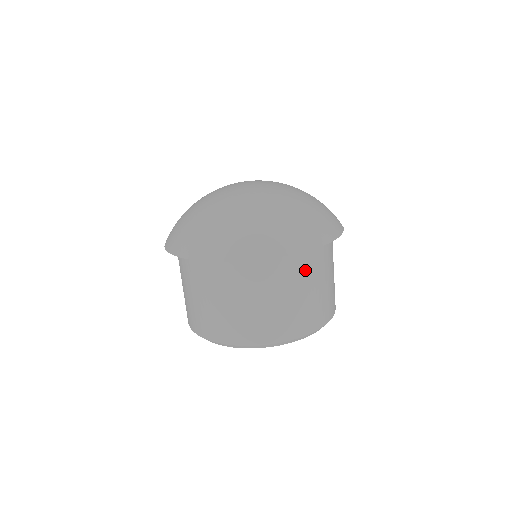
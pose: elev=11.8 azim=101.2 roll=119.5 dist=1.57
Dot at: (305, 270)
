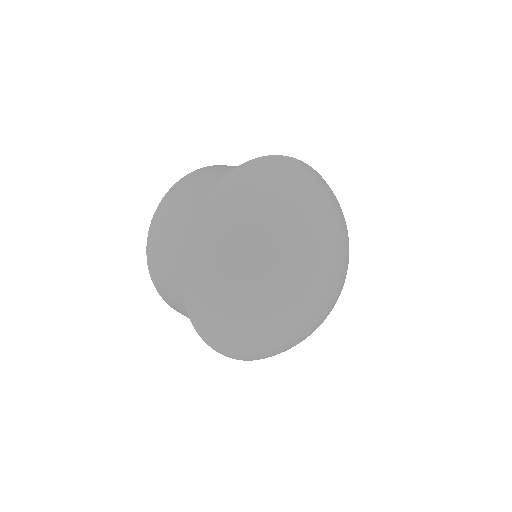
Dot at: occluded
